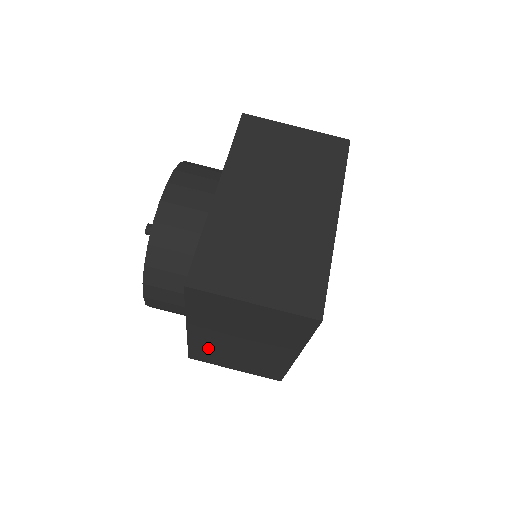
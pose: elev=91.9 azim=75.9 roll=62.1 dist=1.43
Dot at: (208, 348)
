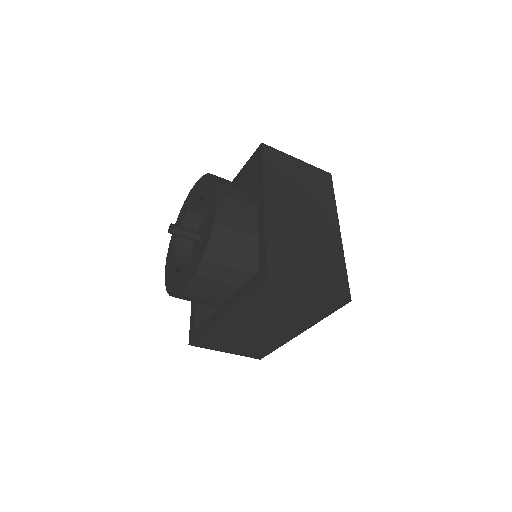
Dot at: occluded
